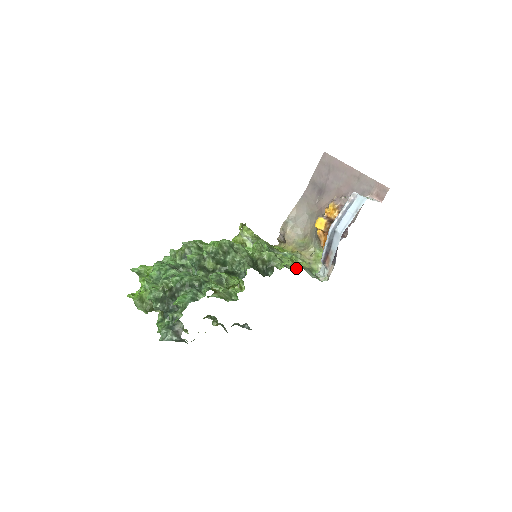
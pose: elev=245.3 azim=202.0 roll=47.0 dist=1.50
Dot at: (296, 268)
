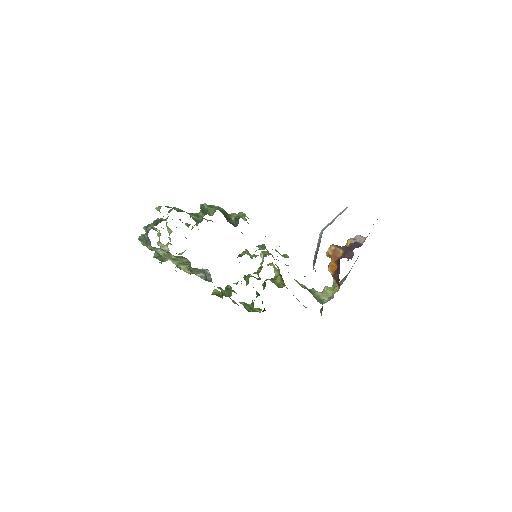
Dot at: occluded
